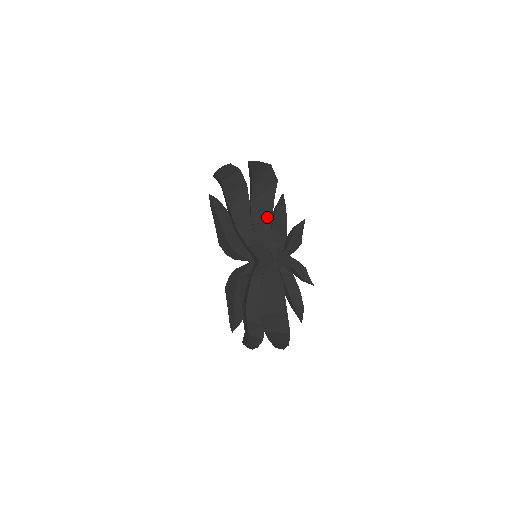
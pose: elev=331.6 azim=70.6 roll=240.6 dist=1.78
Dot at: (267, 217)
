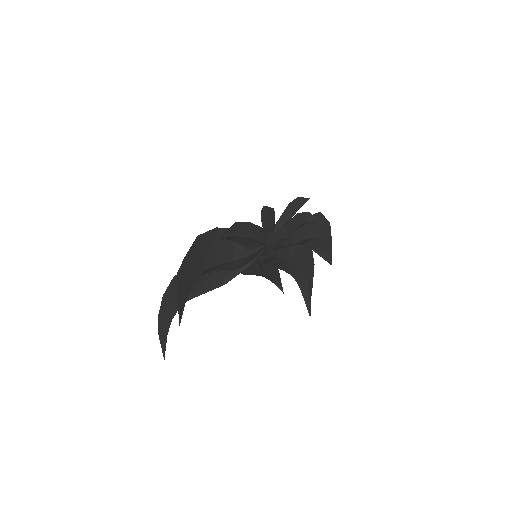
Dot at: occluded
